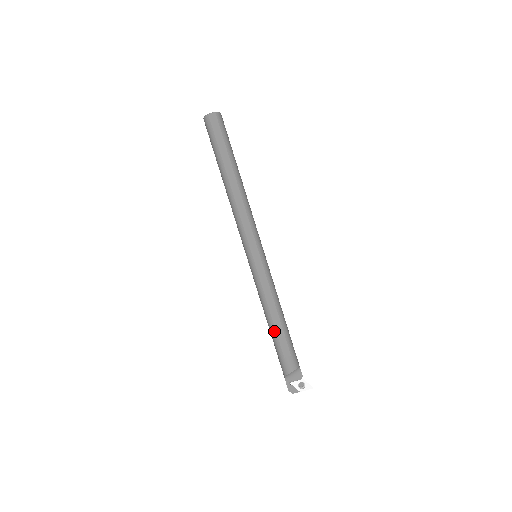
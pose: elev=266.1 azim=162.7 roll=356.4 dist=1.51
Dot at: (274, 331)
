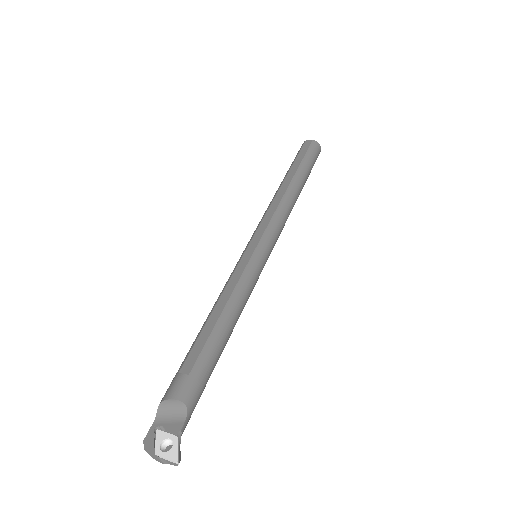
Dot at: (199, 333)
